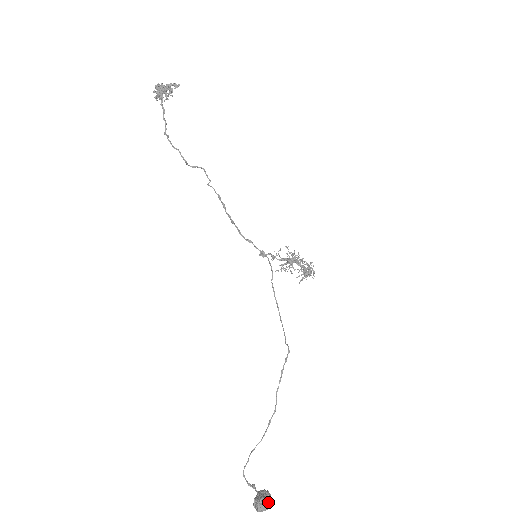
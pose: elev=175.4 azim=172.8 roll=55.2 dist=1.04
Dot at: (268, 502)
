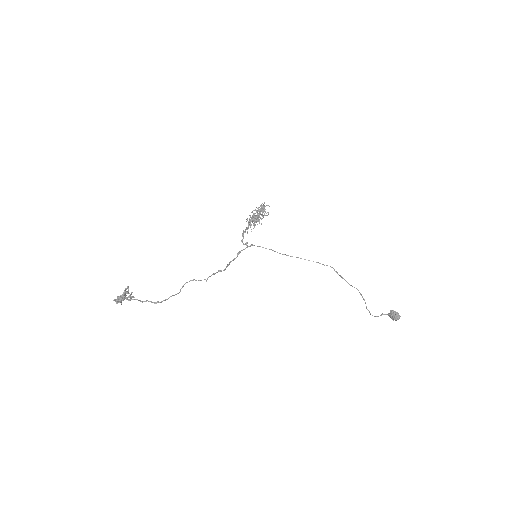
Dot at: (398, 315)
